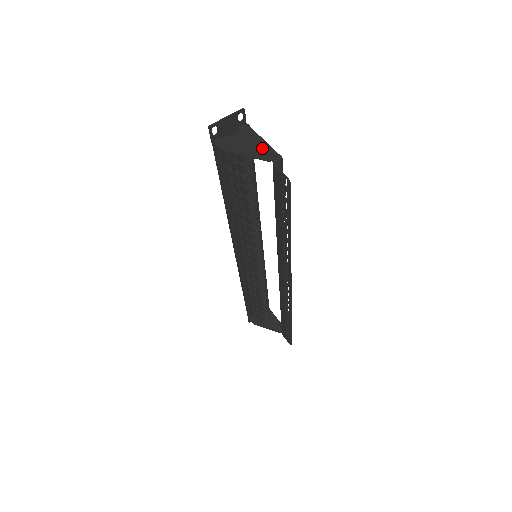
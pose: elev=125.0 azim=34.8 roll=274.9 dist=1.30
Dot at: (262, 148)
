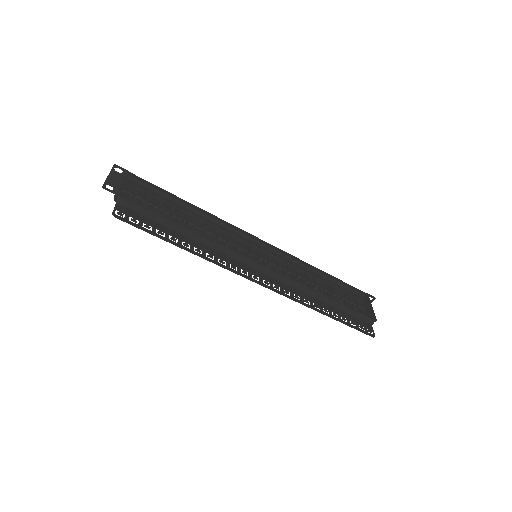
Dot at: (119, 191)
